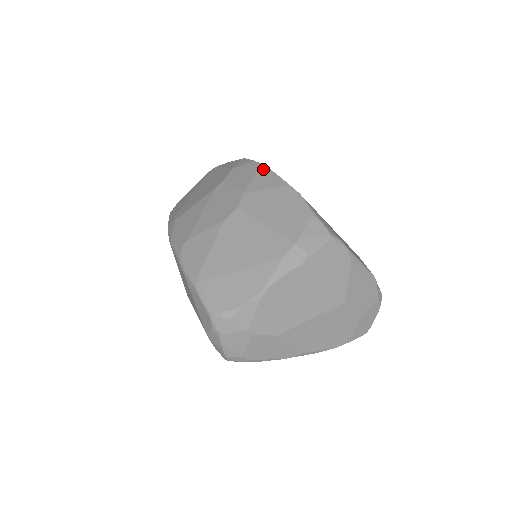
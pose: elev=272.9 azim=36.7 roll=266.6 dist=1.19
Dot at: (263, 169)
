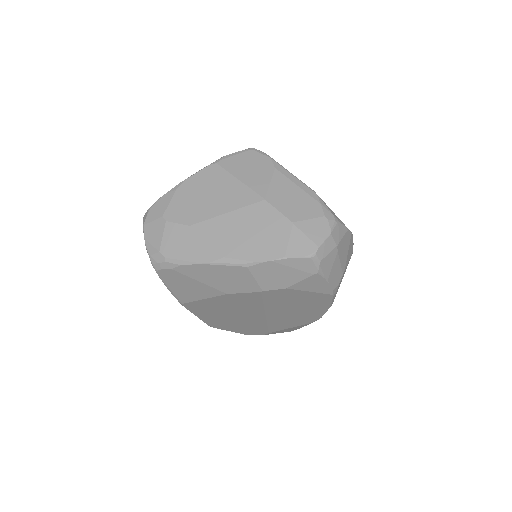
Dot at: occluded
